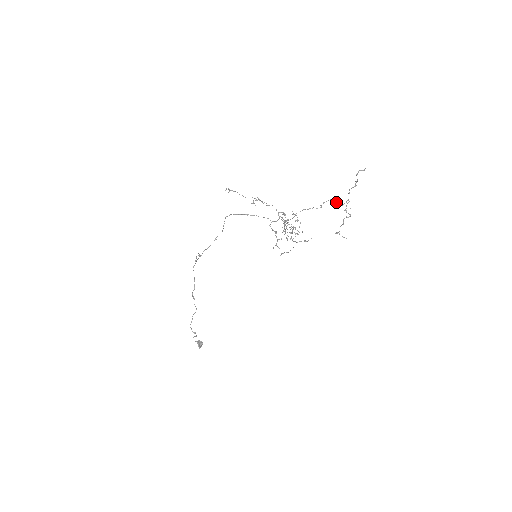
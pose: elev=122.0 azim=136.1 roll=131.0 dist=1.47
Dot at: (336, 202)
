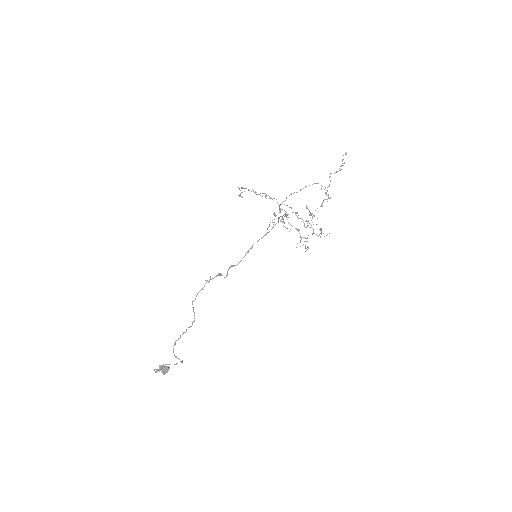
Dot at: occluded
